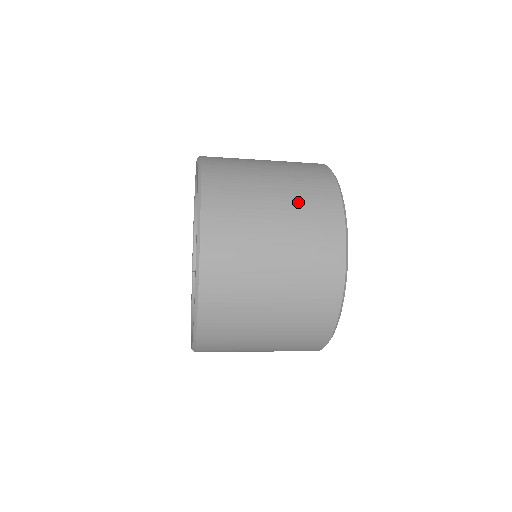
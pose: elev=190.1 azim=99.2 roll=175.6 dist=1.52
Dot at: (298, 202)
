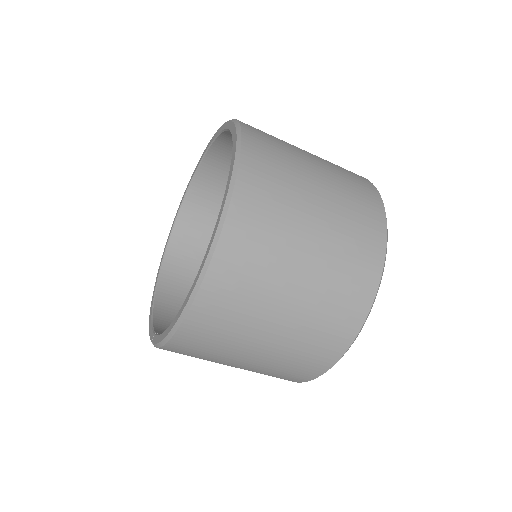
Dot at: occluded
